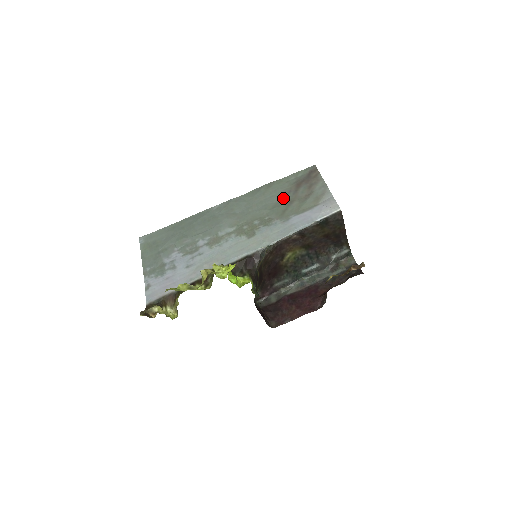
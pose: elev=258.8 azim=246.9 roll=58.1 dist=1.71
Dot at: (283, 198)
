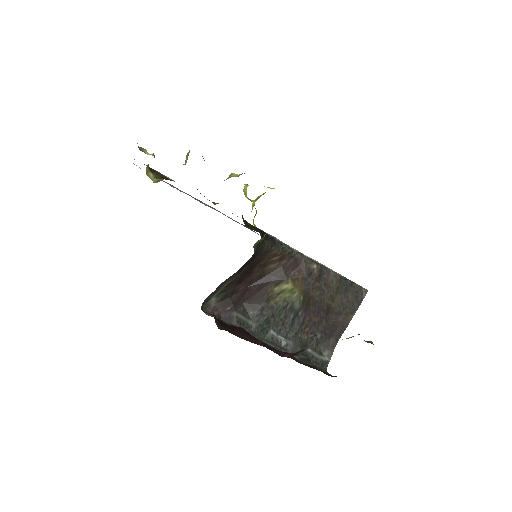
Dot at: occluded
